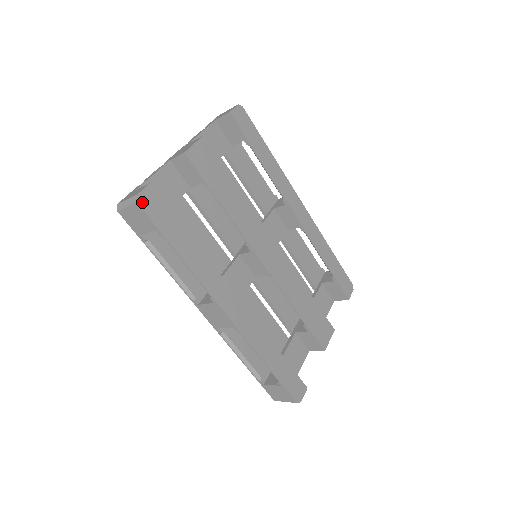
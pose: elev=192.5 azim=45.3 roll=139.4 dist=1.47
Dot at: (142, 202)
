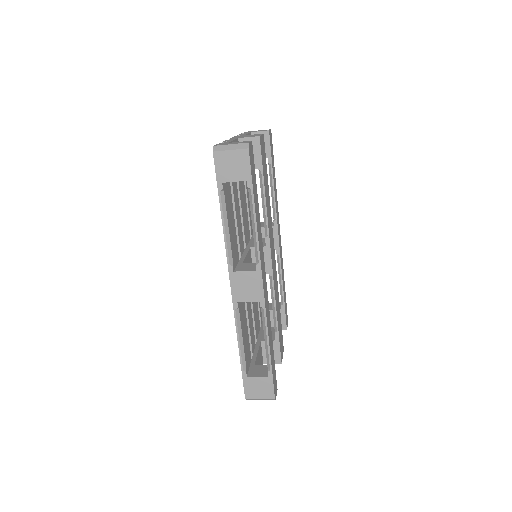
Dot at: (250, 151)
